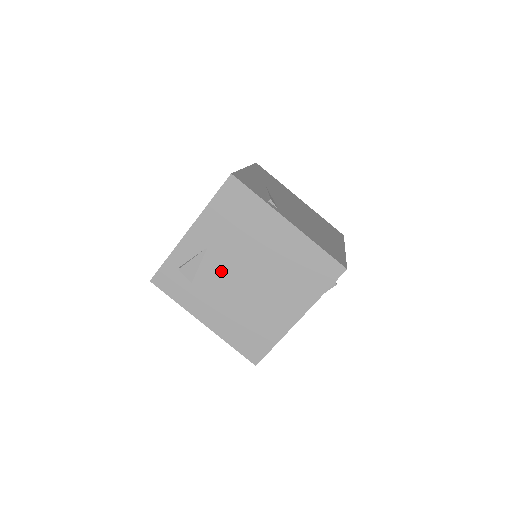
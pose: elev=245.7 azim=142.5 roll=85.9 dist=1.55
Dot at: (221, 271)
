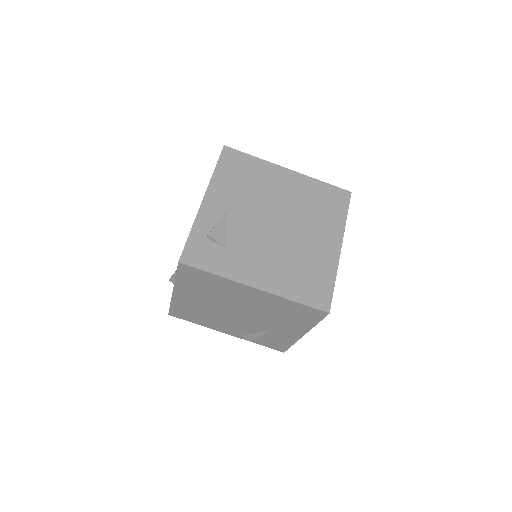
Dot at: (250, 227)
